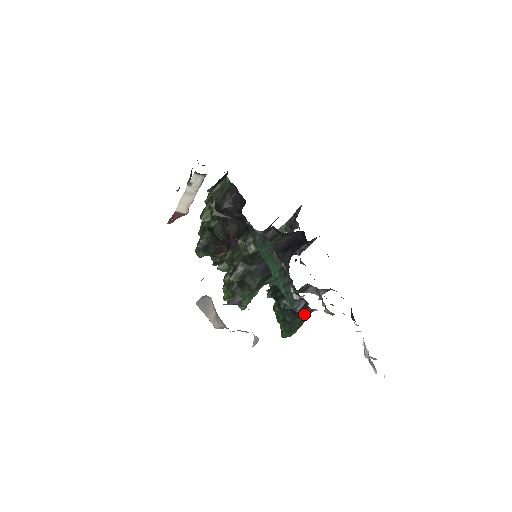
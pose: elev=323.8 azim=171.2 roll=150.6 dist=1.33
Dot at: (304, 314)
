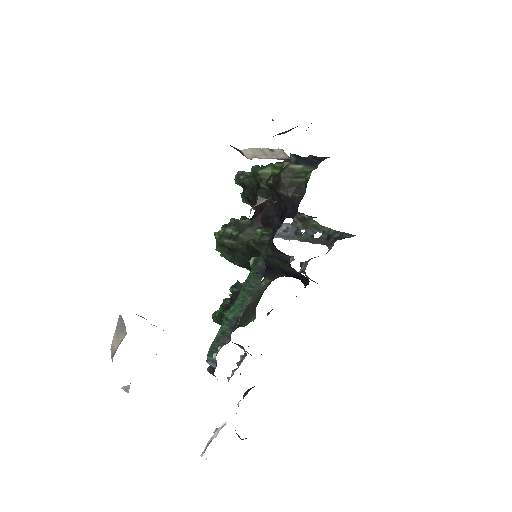
Dot at: occluded
